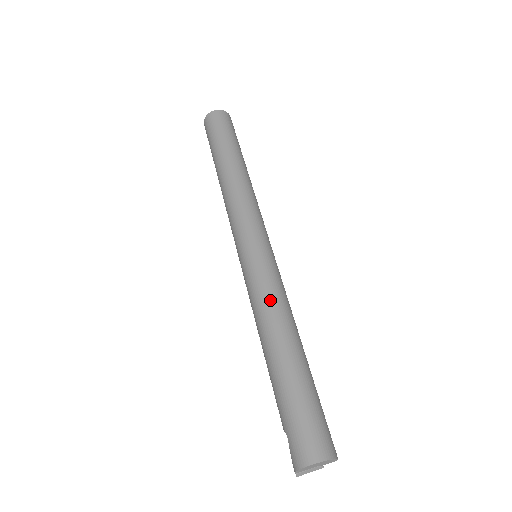
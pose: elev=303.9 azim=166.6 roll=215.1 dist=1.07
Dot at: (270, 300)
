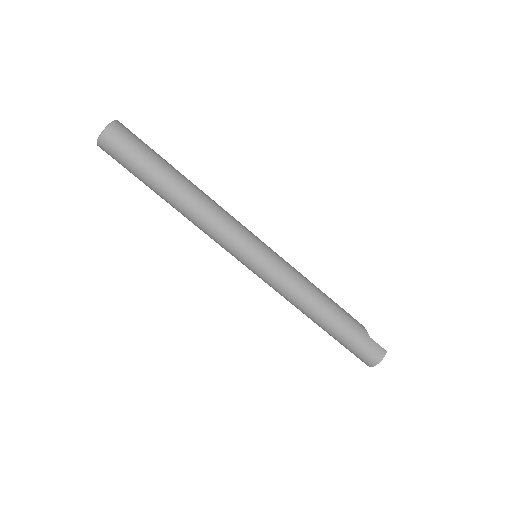
Dot at: (290, 298)
